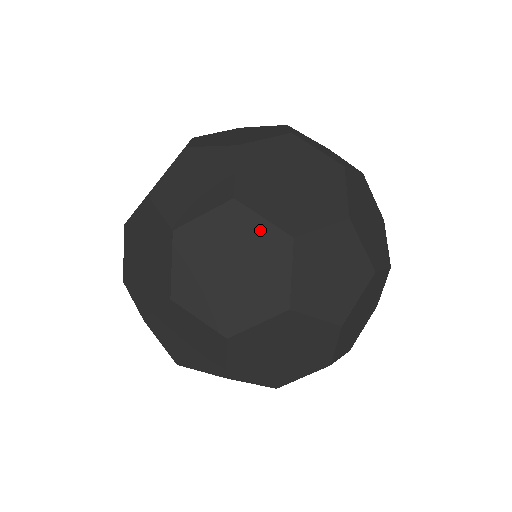
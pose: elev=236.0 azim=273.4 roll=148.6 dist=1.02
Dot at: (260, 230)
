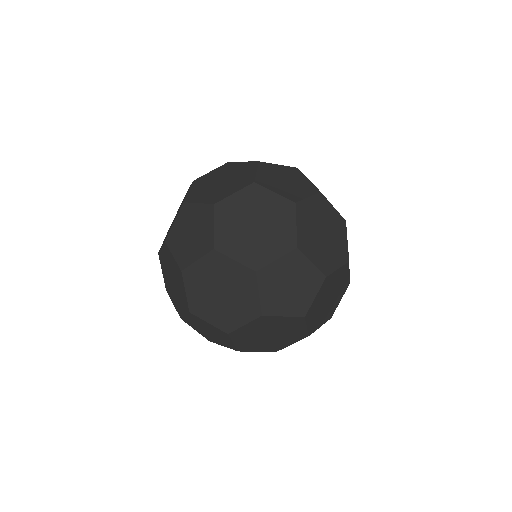
Dot at: occluded
